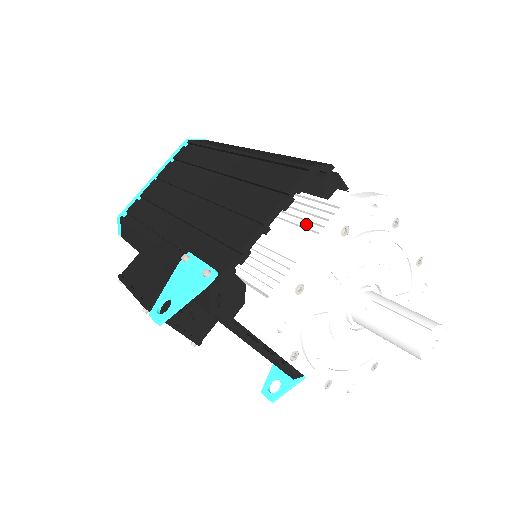
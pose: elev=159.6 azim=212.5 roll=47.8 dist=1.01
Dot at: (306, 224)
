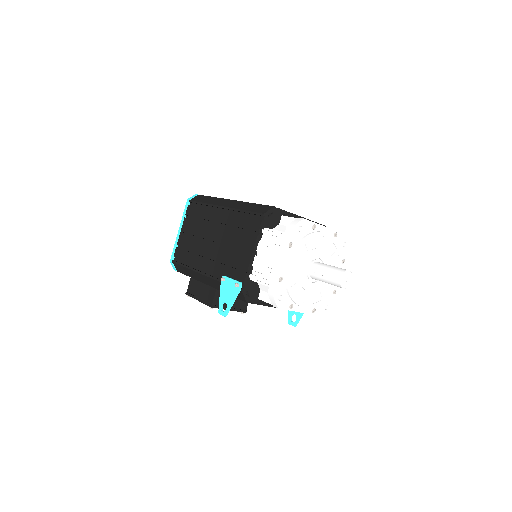
Dot at: (272, 246)
